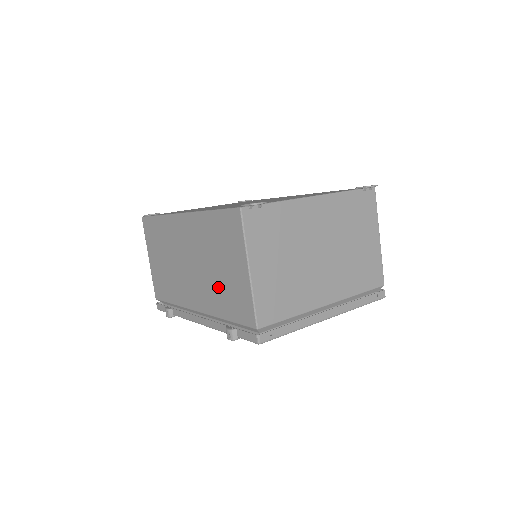
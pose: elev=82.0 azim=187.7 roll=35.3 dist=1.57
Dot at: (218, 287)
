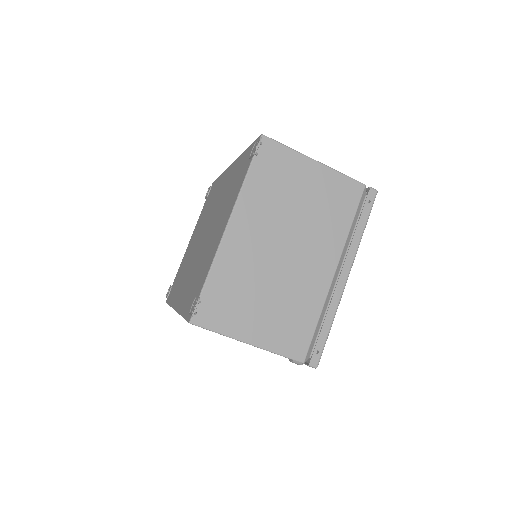
Dot at: occluded
